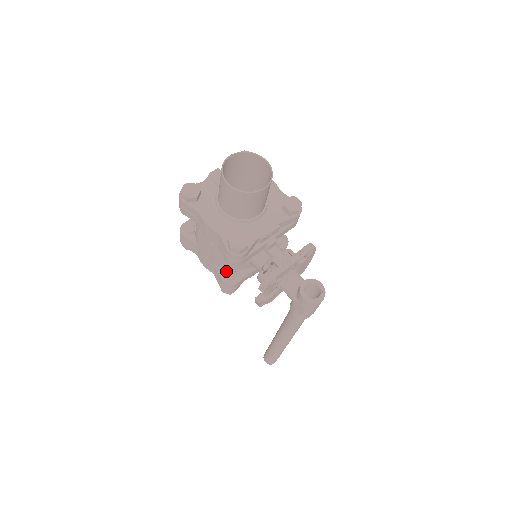
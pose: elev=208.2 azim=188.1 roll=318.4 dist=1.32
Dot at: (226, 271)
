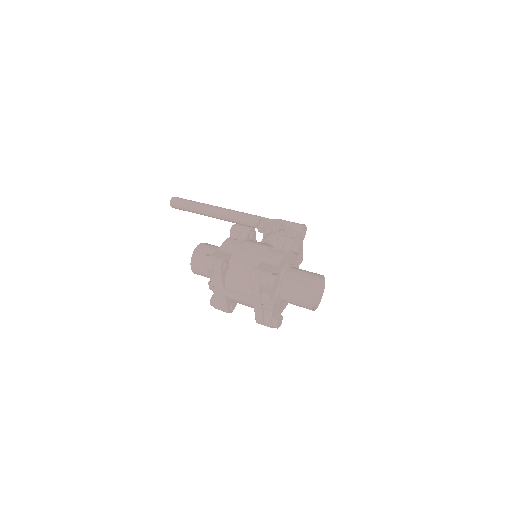
Dot at: occluded
